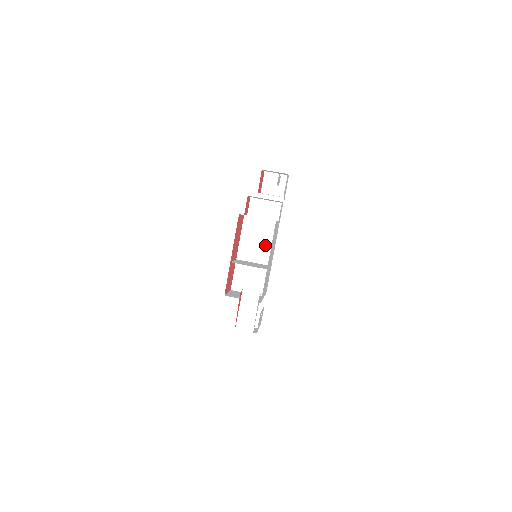
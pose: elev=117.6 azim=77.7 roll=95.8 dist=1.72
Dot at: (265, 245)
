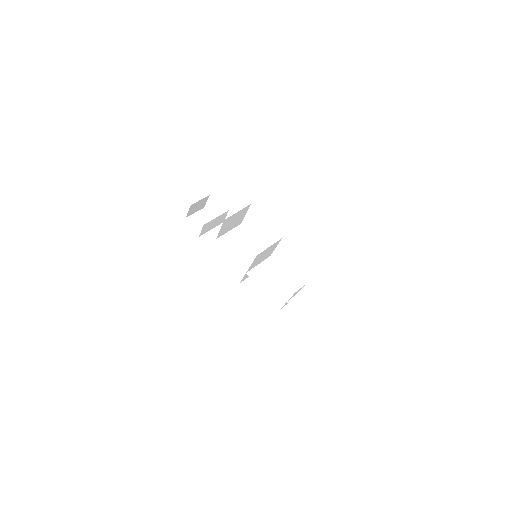
Dot at: (251, 246)
